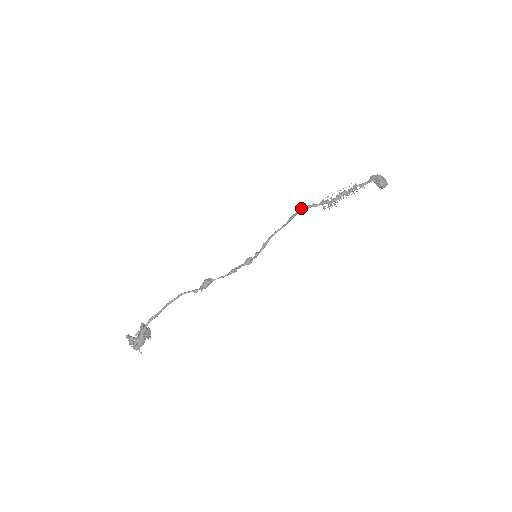
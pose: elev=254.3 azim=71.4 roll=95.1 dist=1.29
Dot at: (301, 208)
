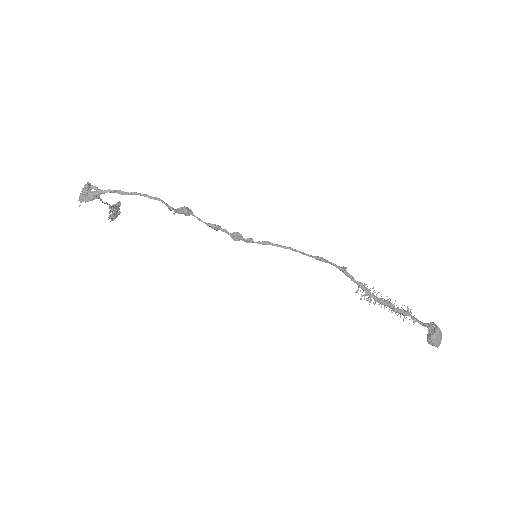
Dot at: occluded
